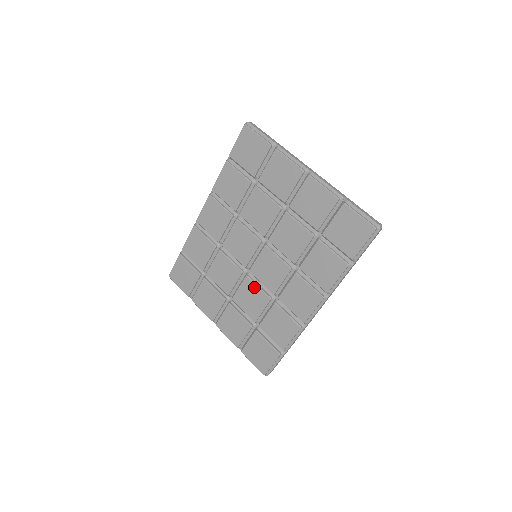
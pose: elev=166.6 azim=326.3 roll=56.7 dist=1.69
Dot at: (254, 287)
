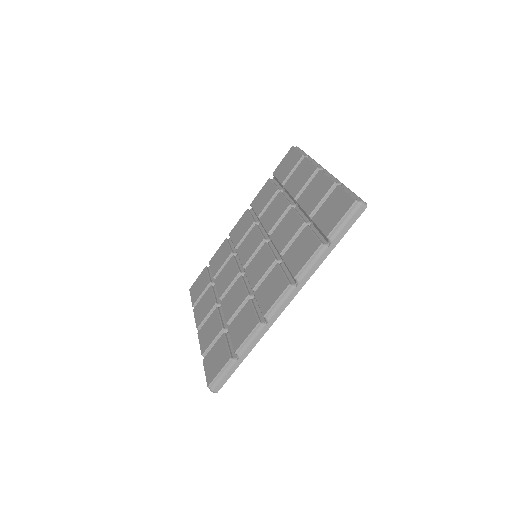
Dot at: (241, 285)
